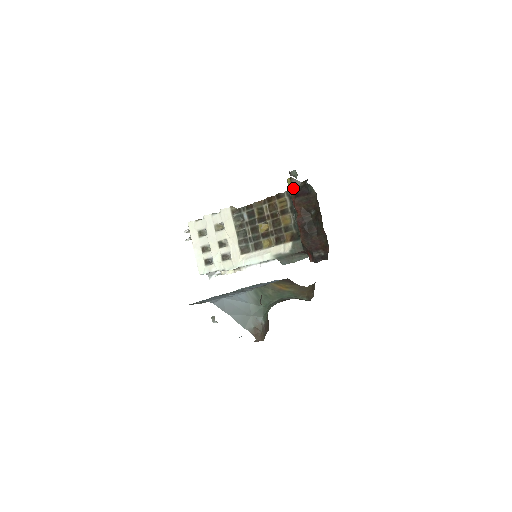
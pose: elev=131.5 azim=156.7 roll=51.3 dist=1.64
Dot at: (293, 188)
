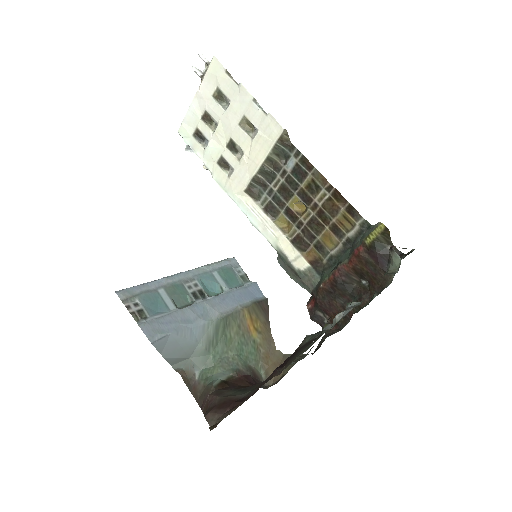
Dot at: (376, 240)
